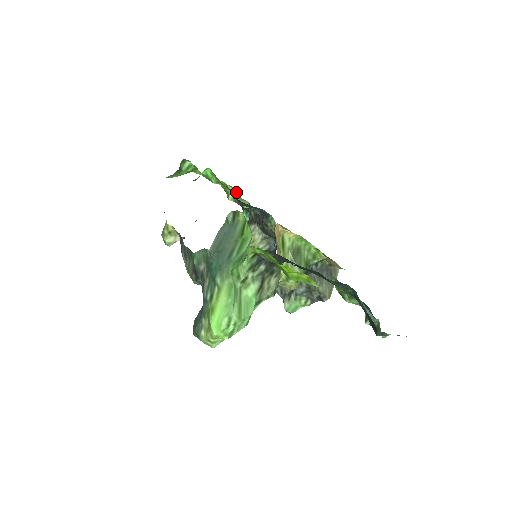
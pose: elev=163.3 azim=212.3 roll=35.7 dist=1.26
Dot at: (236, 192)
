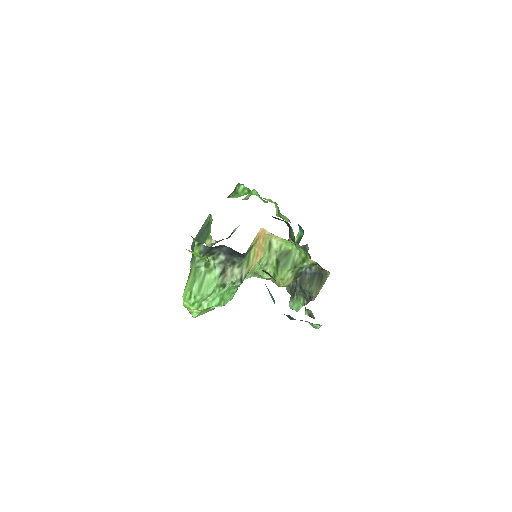
Dot at: (278, 209)
